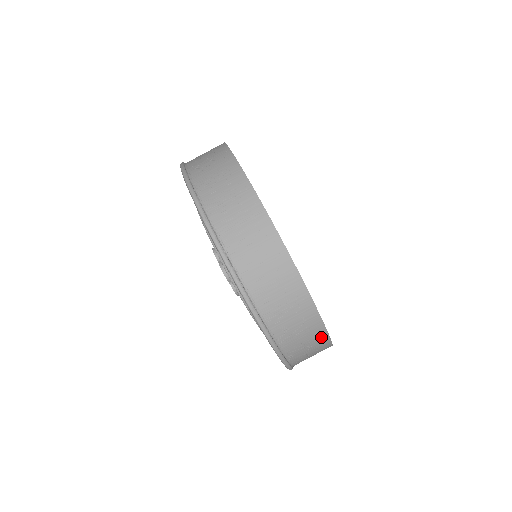
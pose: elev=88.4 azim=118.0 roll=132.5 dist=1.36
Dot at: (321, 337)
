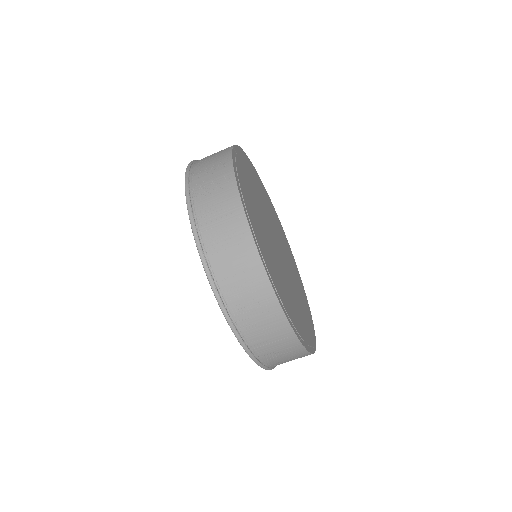
Dot at: (303, 355)
